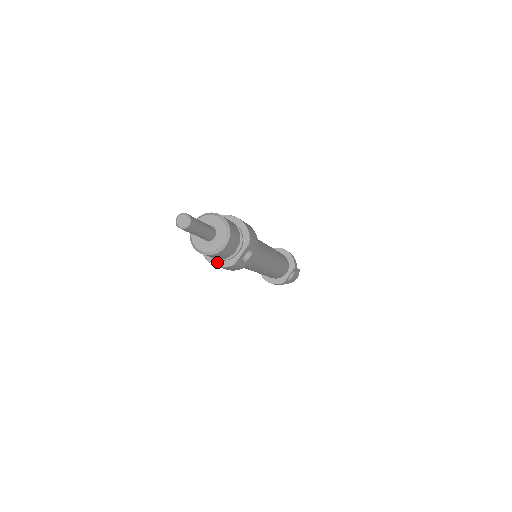
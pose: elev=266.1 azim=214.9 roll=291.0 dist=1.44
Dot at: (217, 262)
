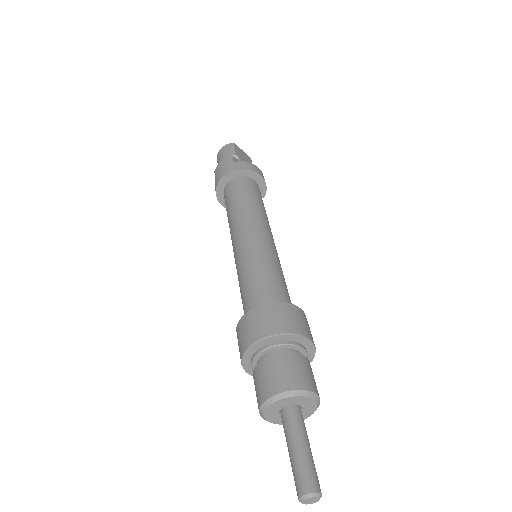
Dot at: occluded
